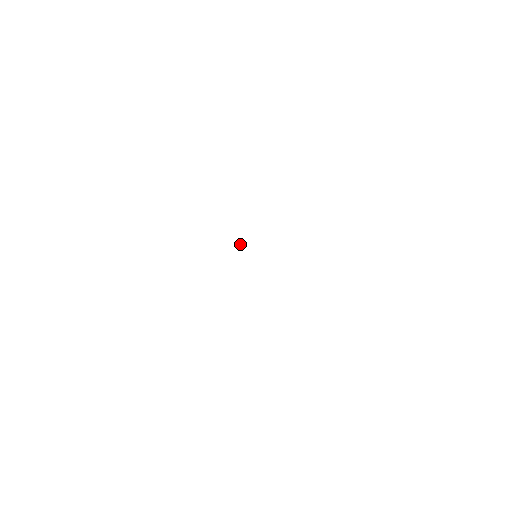
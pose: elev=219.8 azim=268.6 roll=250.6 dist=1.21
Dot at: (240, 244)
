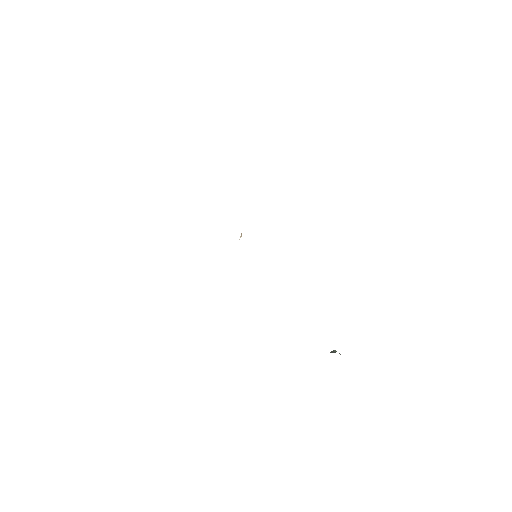
Dot at: occluded
